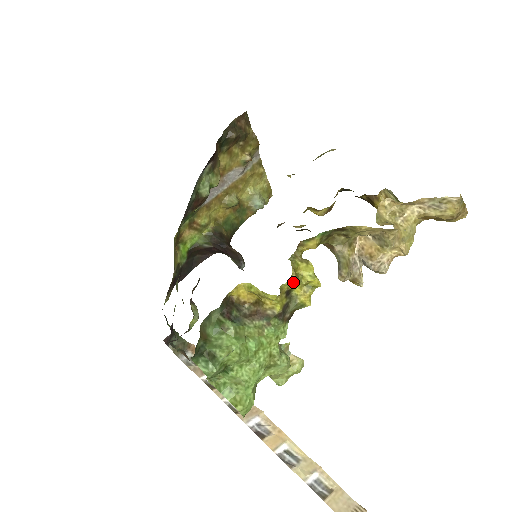
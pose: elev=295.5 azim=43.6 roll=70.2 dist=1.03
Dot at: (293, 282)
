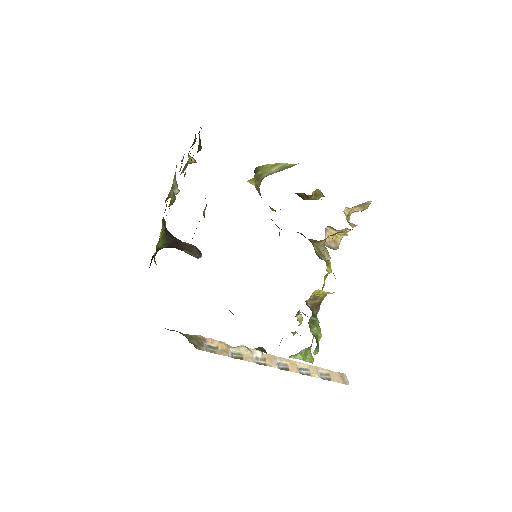
Dot at: occluded
